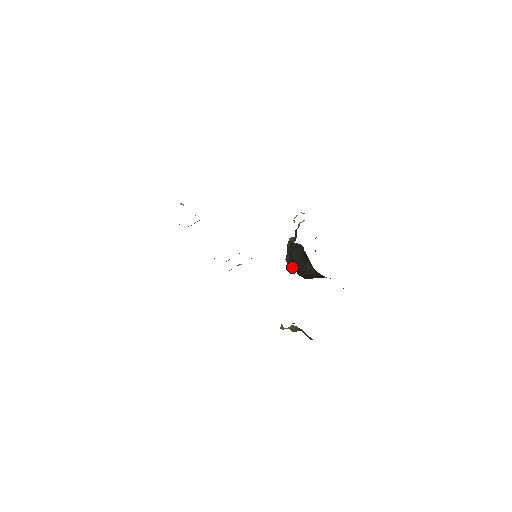
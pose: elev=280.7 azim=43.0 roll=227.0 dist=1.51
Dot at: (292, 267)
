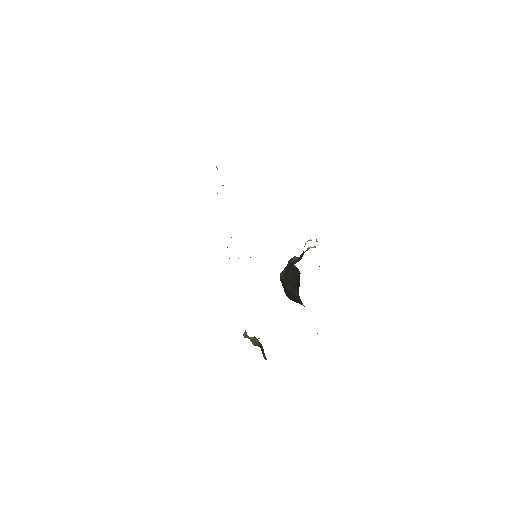
Dot at: (282, 284)
